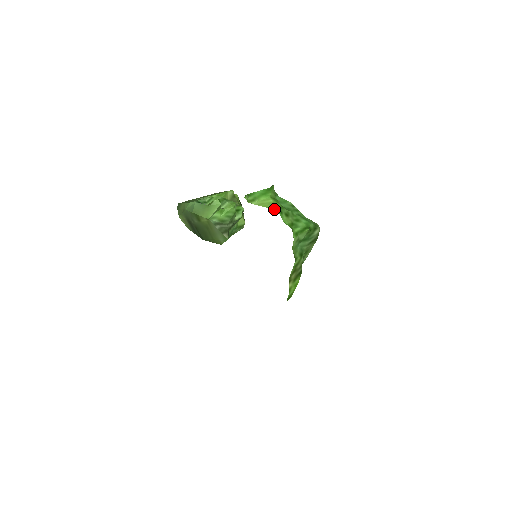
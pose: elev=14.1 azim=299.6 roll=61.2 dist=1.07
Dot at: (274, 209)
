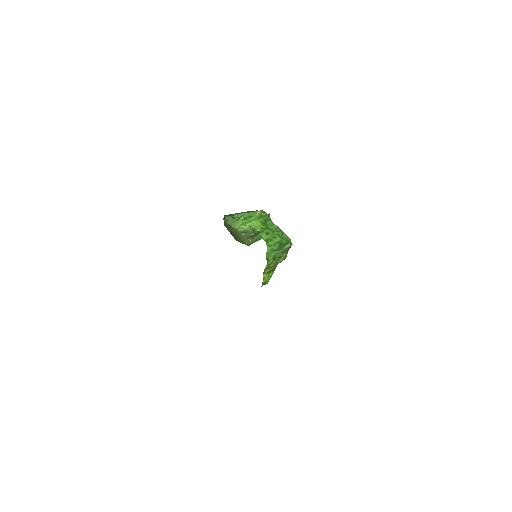
Dot at: (258, 229)
